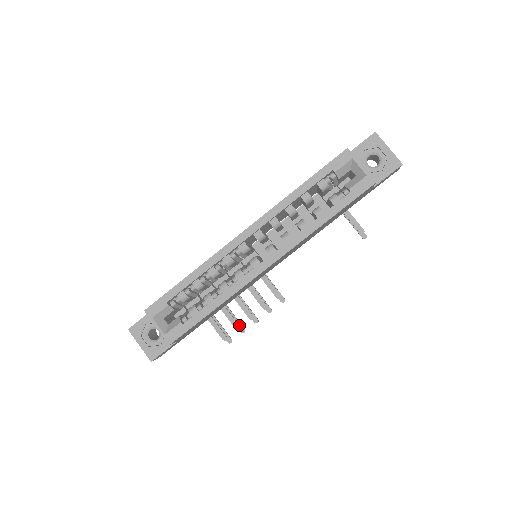
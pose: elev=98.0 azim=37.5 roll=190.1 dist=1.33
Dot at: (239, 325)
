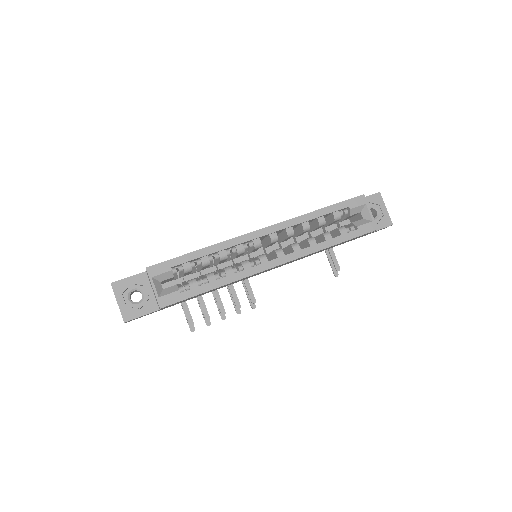
Dot at: (209, 316)
